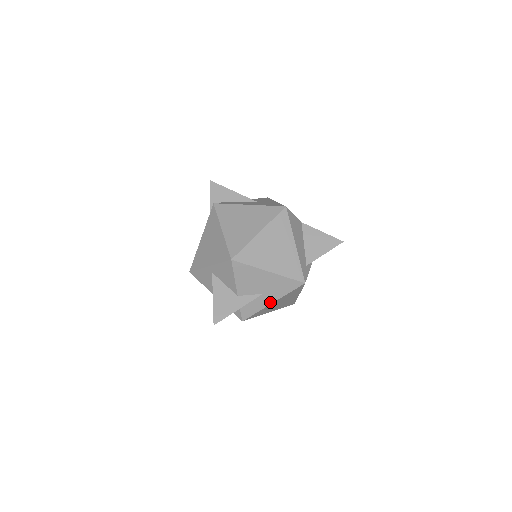
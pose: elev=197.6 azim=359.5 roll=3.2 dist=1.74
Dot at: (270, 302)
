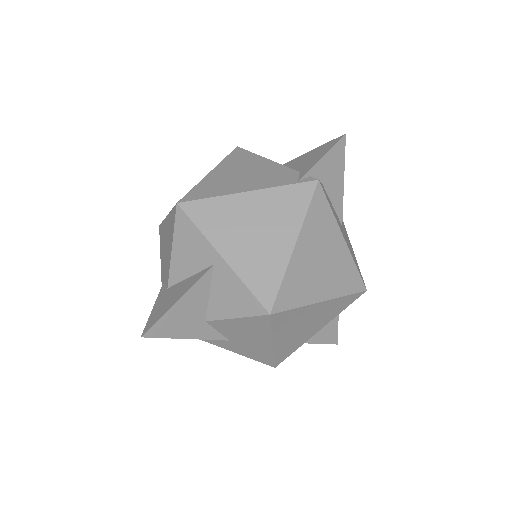
Dot at: (220, 345)
